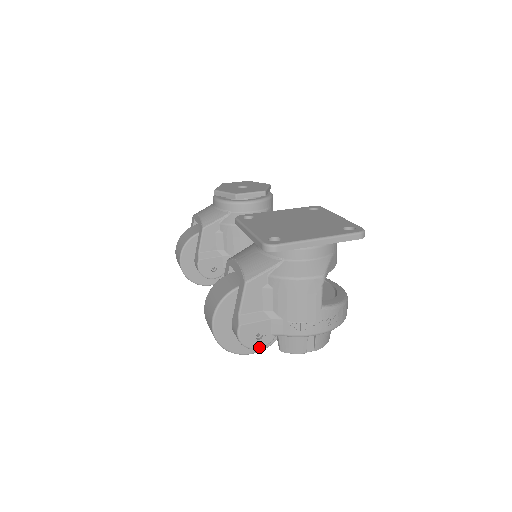
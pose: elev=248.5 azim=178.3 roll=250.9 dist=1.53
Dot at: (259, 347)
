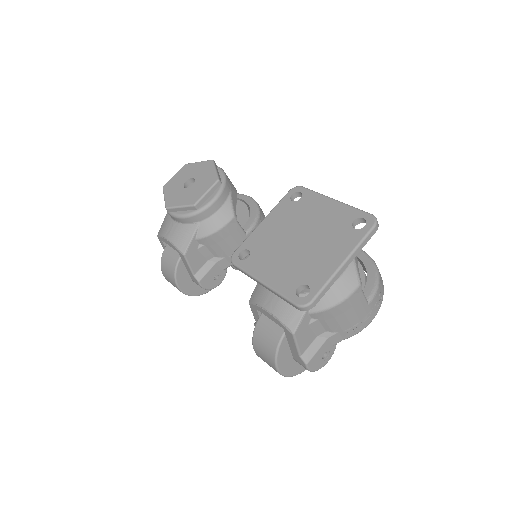
Dot at: occluded
